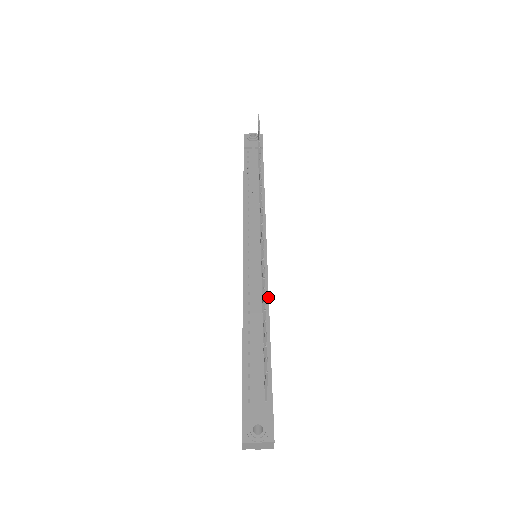
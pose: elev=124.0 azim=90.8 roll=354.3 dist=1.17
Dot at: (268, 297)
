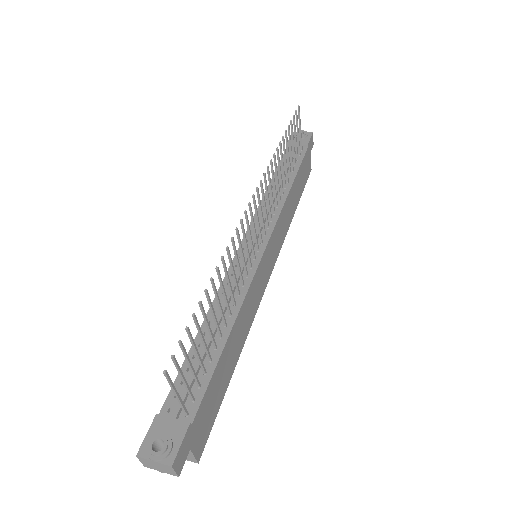
Dot at: (243, 299)
